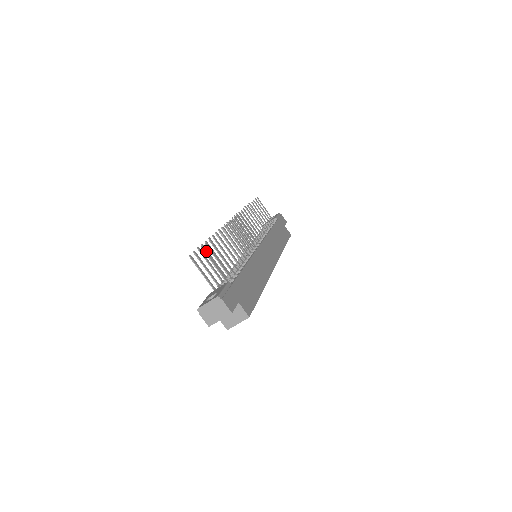
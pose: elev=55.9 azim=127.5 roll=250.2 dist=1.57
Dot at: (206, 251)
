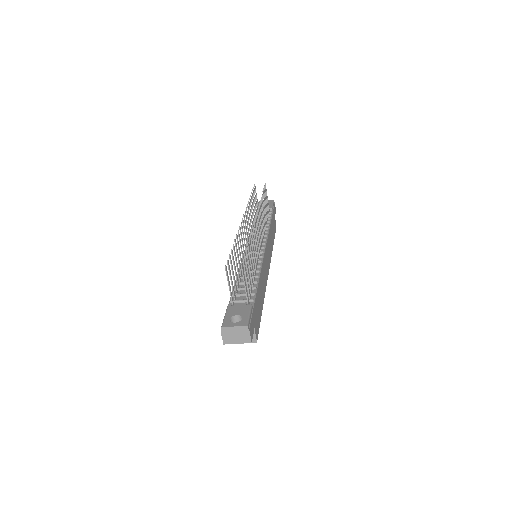
Dot at: occluded
